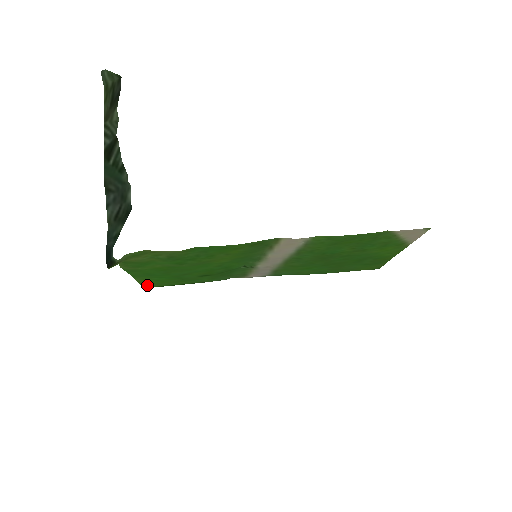
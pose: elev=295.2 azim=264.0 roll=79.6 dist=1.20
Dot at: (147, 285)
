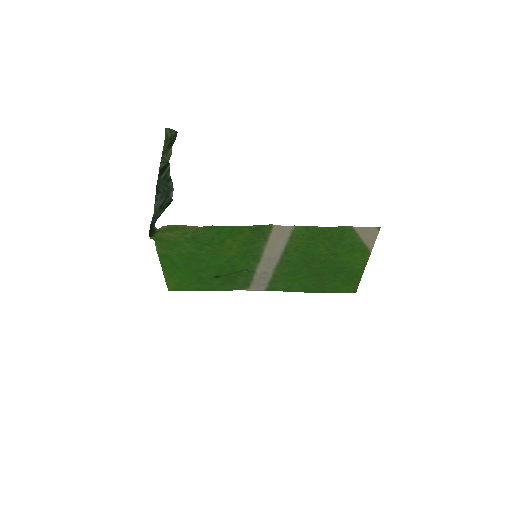
Dot at: (171, 285)
